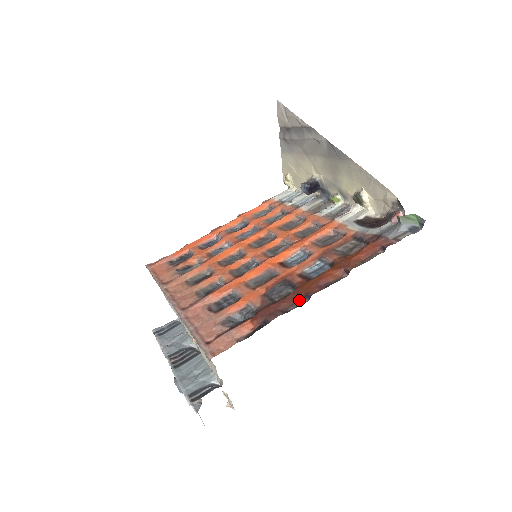
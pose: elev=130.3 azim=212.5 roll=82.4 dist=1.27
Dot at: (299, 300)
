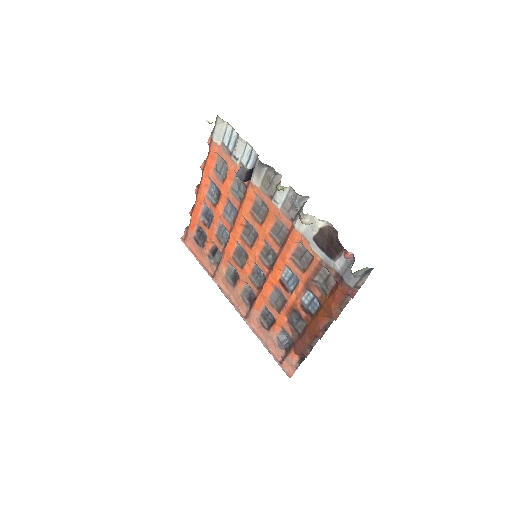
Dot at: (314, 339)
